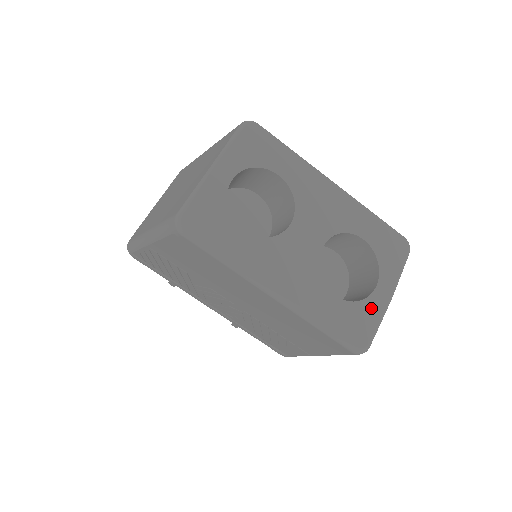
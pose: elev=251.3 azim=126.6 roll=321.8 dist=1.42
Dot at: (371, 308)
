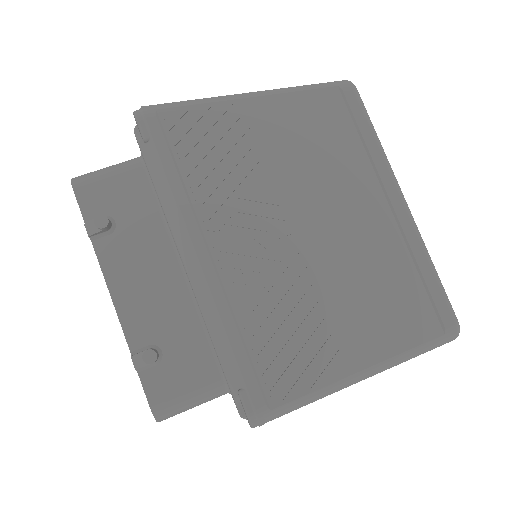
Dot at: occluded
